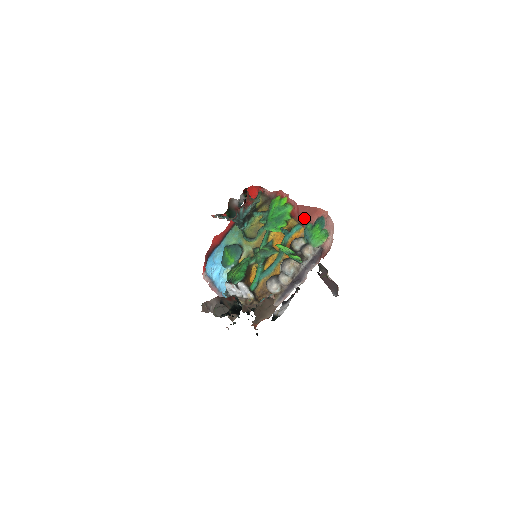
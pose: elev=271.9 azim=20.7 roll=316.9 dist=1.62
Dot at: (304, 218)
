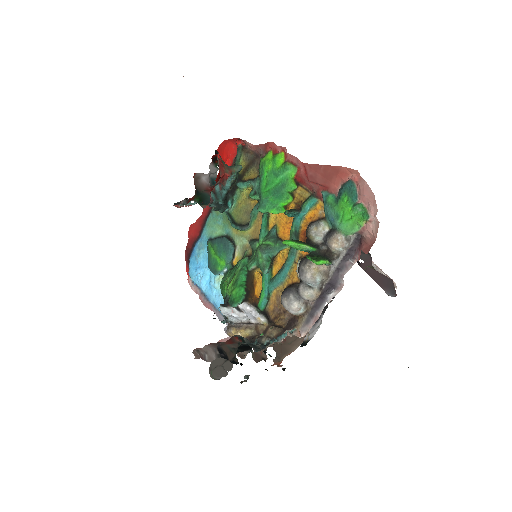
Dot at: (319, 185)
